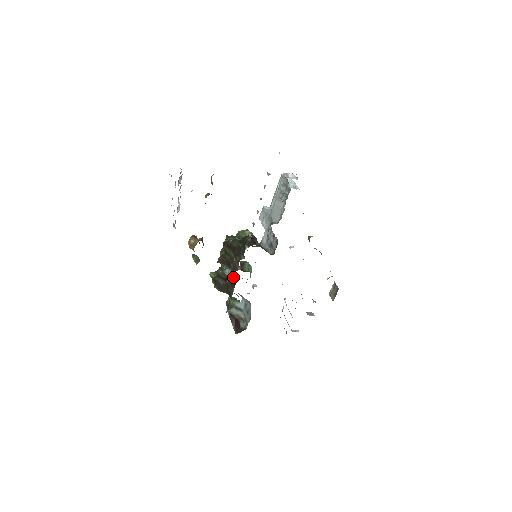
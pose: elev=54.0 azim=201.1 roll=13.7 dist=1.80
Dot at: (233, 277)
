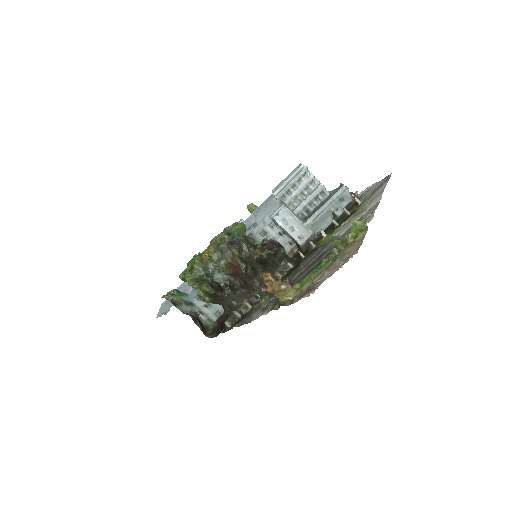
Dot at: (243, 289)
